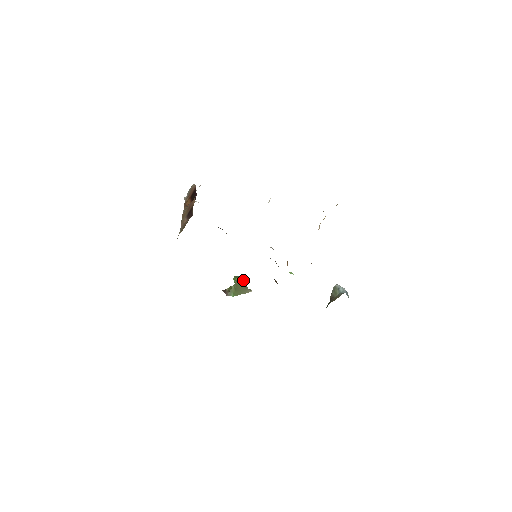
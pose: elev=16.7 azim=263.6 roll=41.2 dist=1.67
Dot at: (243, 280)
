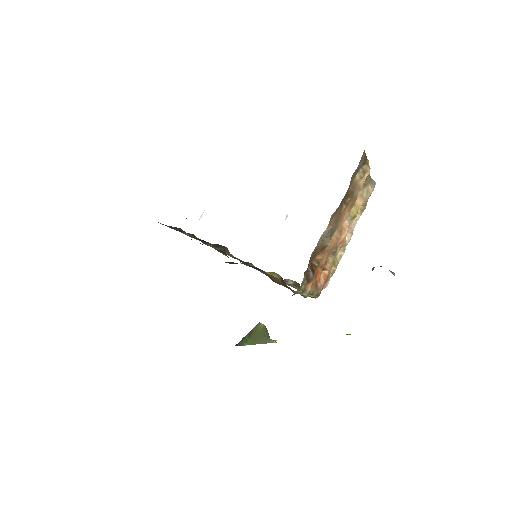
Dot at: (263, 326)
